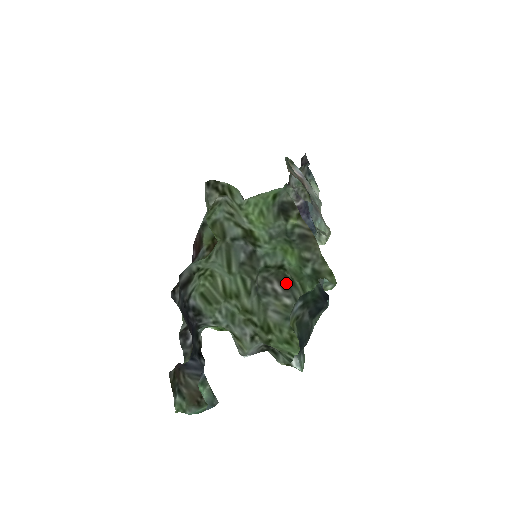
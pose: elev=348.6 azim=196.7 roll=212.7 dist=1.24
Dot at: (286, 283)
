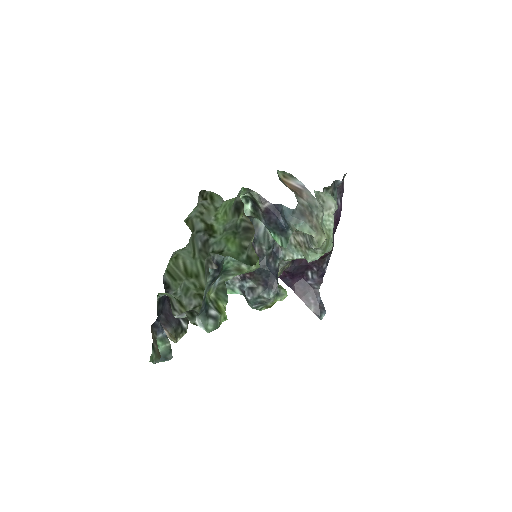
Dot at: occluded
